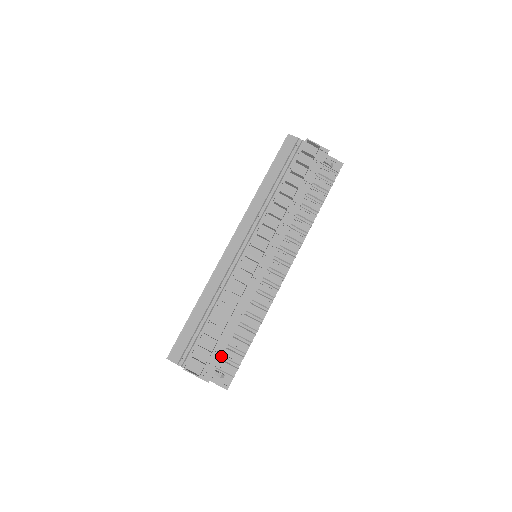
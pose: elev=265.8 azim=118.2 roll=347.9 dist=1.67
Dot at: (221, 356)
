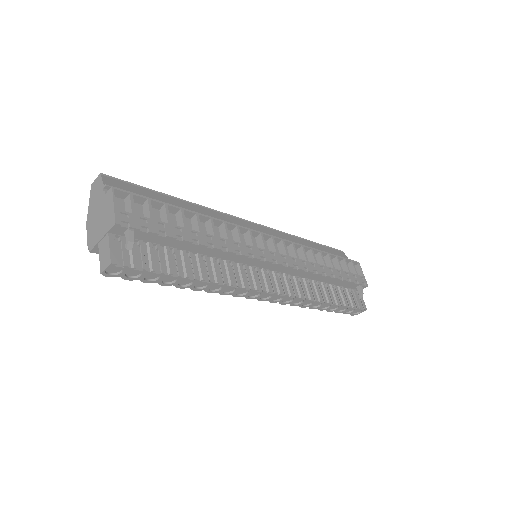
Dot at: (157, 232)
